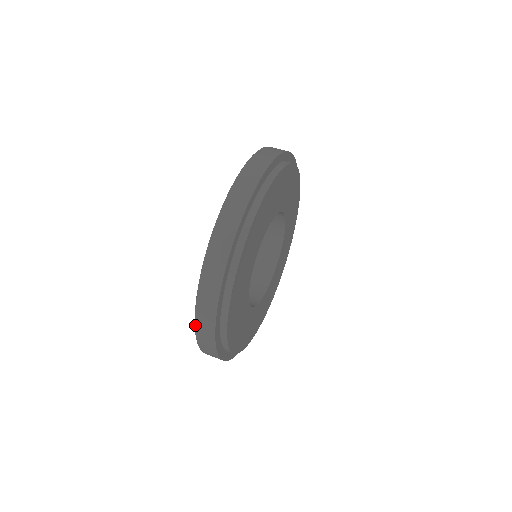
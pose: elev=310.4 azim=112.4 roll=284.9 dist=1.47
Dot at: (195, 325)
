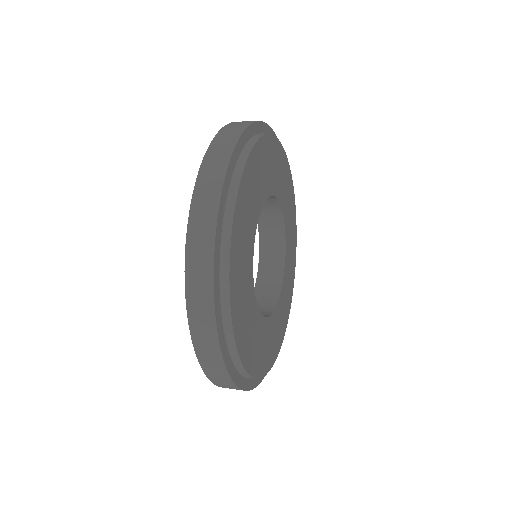
Dot at: (185, 289)
